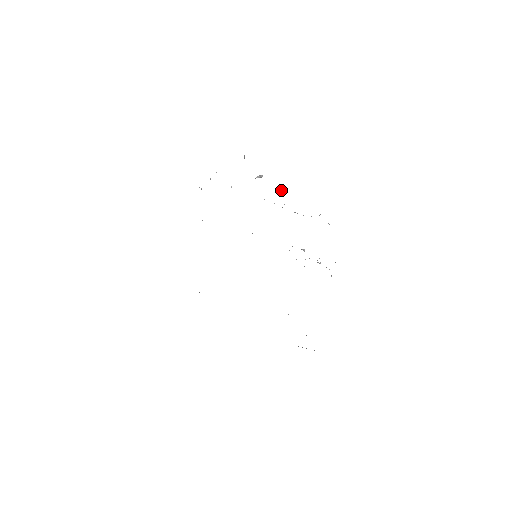
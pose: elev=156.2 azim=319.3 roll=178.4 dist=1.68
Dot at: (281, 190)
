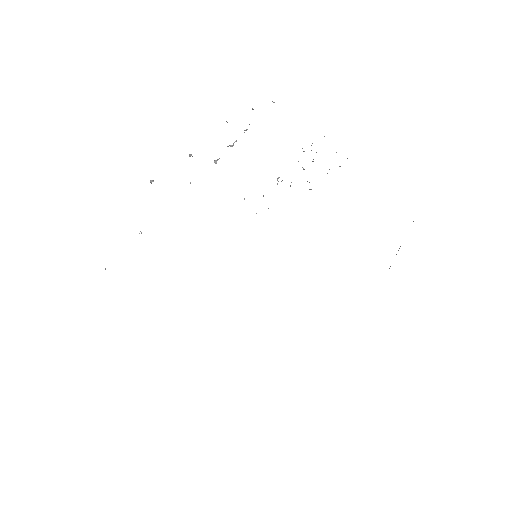
Dot at: (190, 154)
